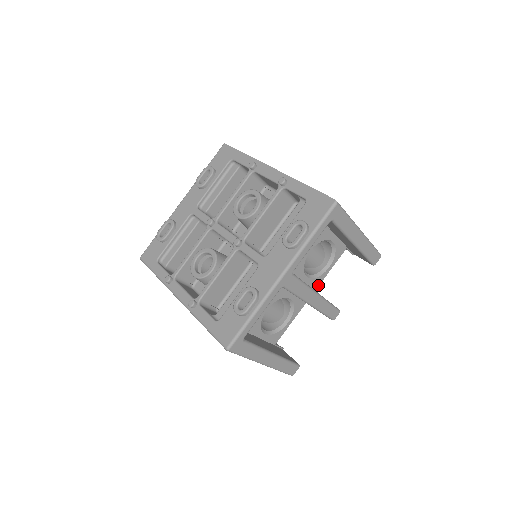
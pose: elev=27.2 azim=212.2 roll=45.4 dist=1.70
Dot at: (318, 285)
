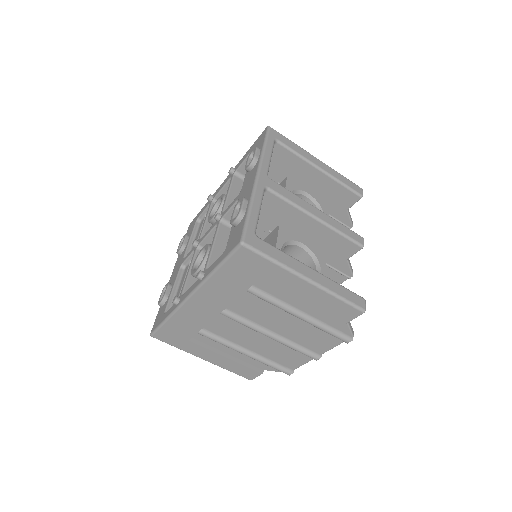
Dot at: occluded
